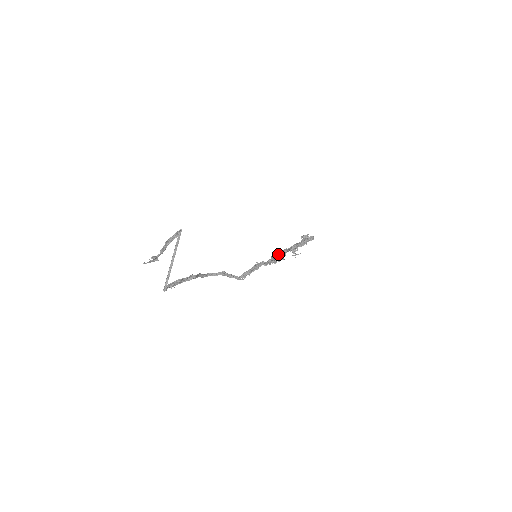
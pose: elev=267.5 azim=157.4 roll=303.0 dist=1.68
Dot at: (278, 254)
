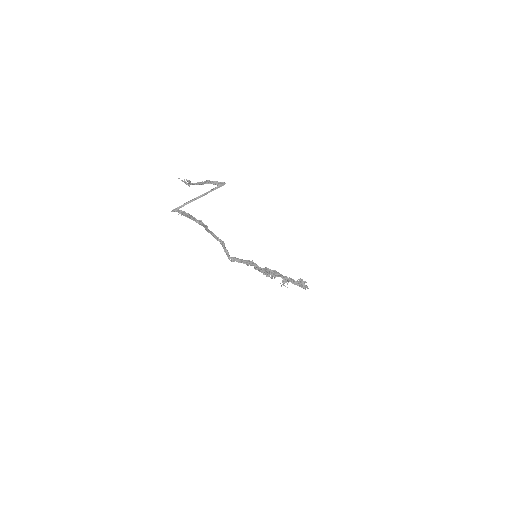
Dot at: (272, 271)
